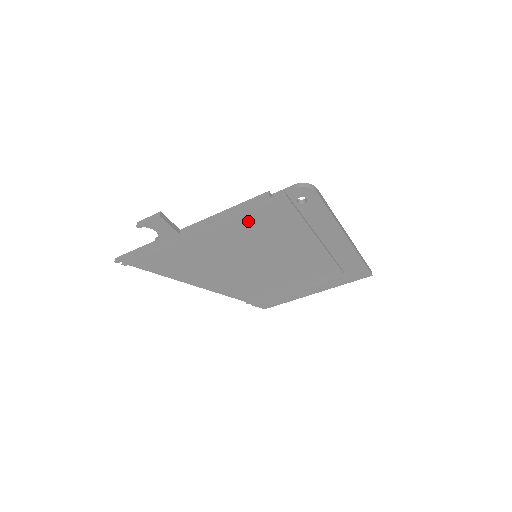
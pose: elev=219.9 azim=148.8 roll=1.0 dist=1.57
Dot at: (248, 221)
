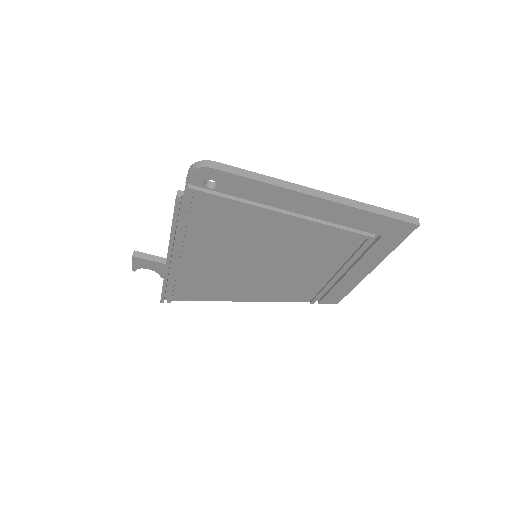
Dot at: (199, 228)
